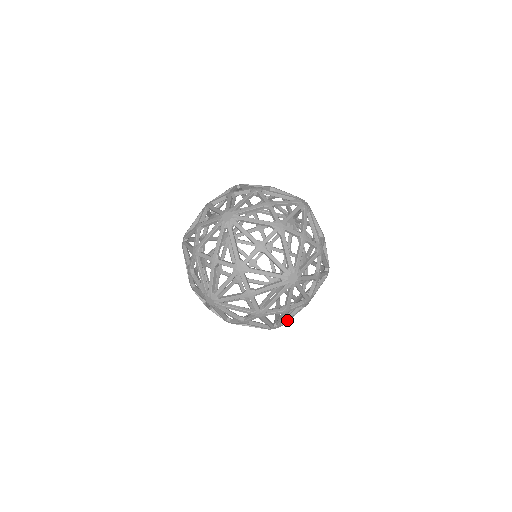
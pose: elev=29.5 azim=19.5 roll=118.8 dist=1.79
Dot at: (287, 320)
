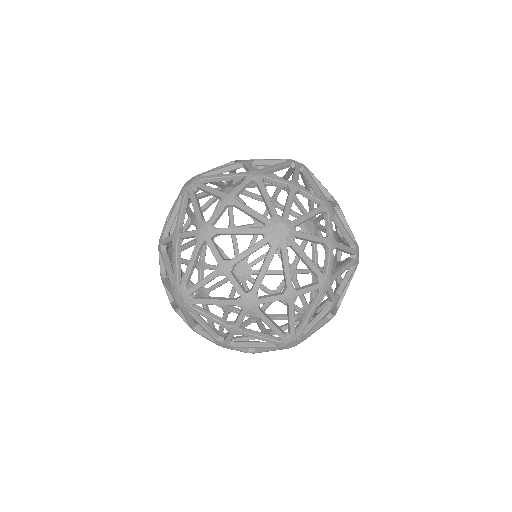
Dot at: (311, 333)
